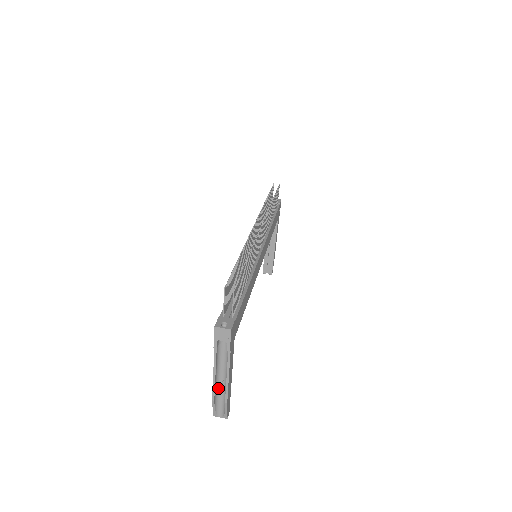
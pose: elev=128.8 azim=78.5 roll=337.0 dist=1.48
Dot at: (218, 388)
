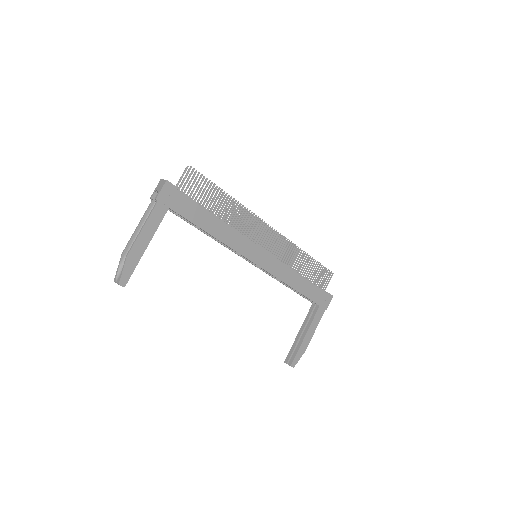
Dot at: occluded
